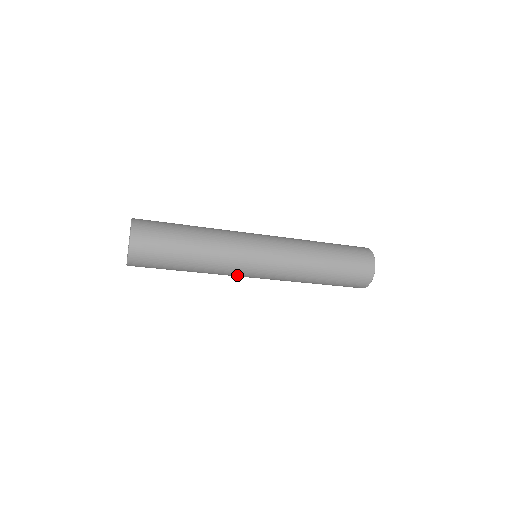
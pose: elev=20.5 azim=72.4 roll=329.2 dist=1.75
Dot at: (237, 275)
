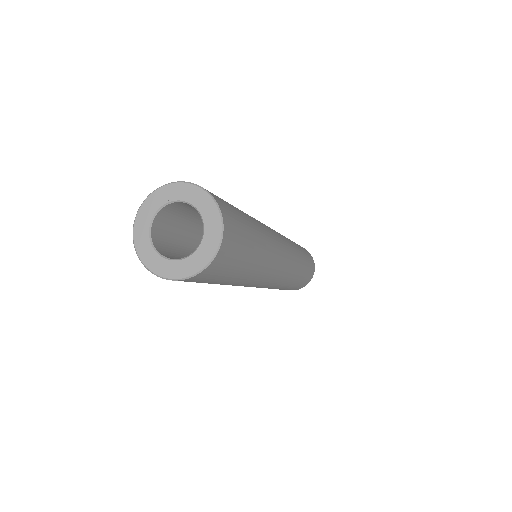
Dot at: occluded
